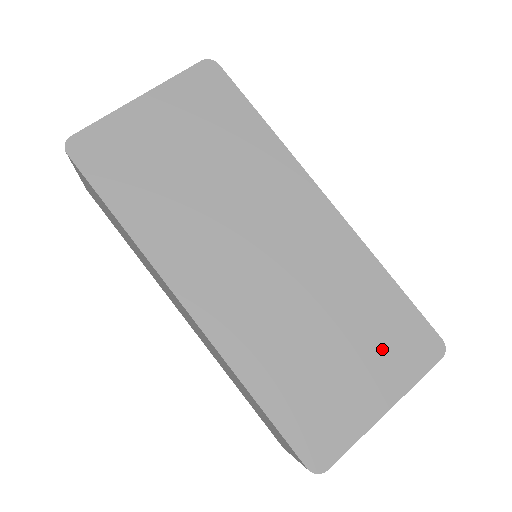
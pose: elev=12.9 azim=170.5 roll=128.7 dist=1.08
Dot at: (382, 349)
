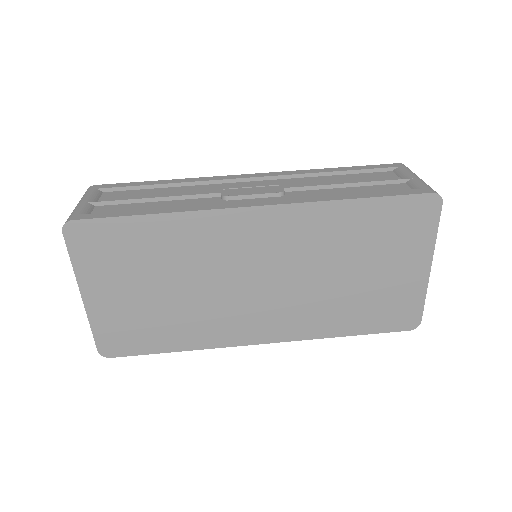
Dot at: (395, 244)
